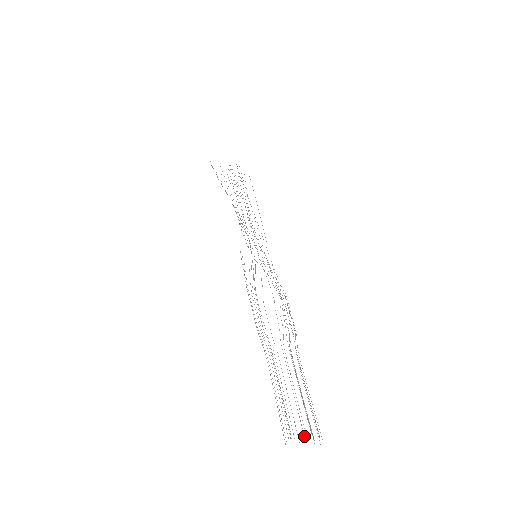
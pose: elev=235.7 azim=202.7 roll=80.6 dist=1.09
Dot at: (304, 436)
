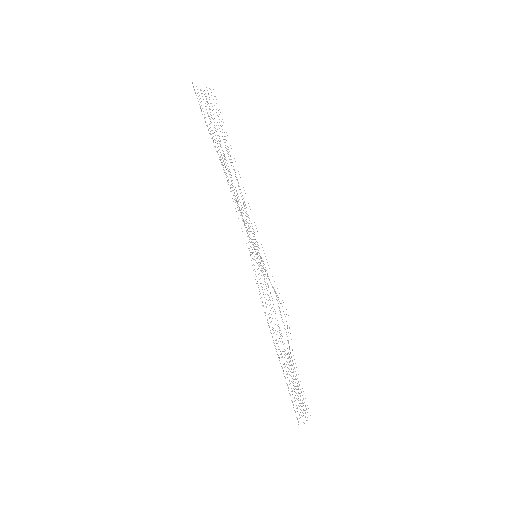
Dot at: occluded
